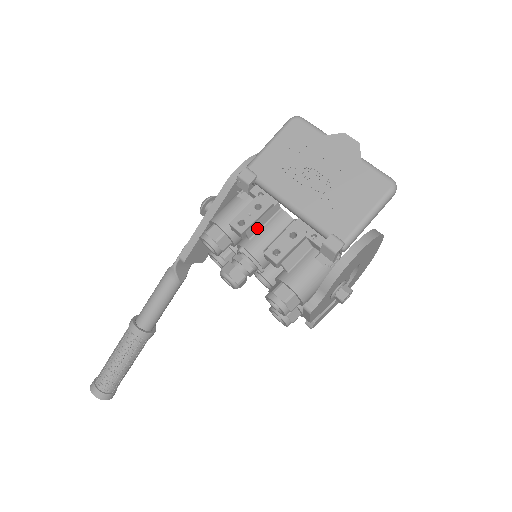
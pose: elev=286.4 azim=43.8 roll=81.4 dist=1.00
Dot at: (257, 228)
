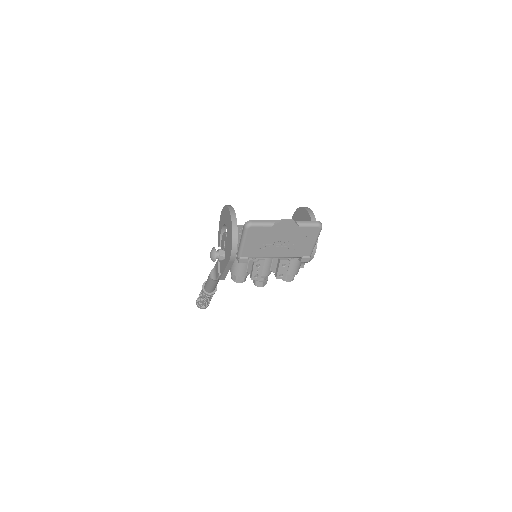
Dot at: occluded
